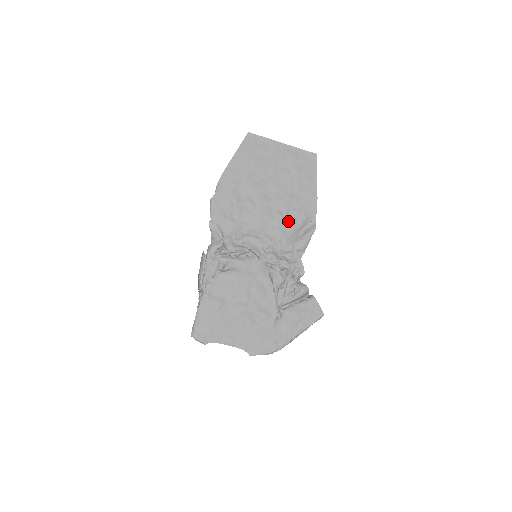
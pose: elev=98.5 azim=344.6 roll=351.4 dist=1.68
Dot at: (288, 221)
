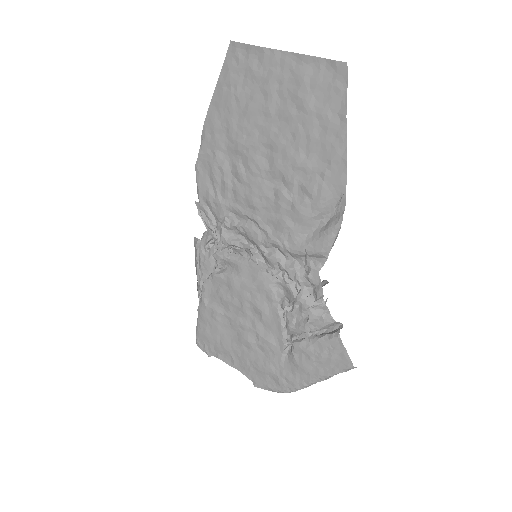
Dot at: (295, 205)
